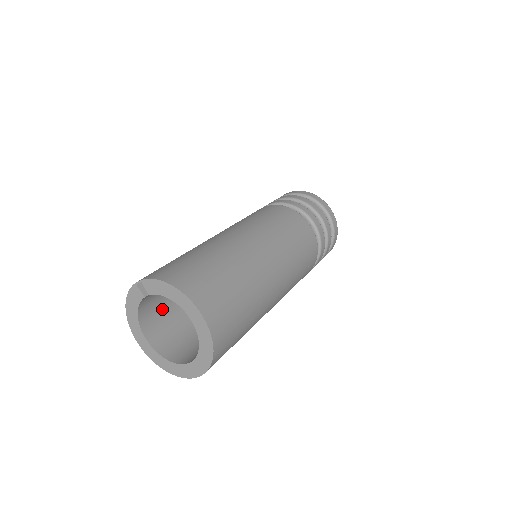
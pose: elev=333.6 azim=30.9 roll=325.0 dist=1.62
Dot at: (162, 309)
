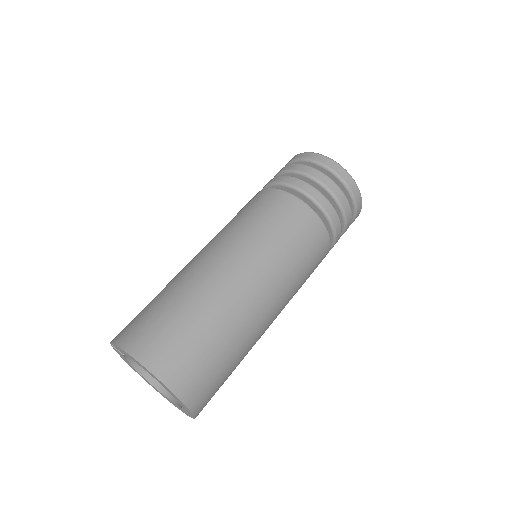
Dot at: occluded
